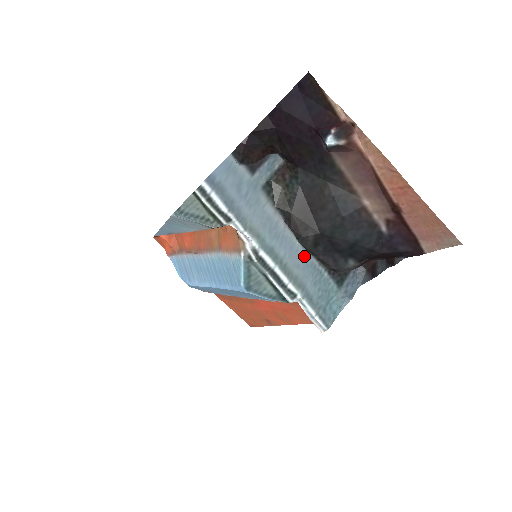
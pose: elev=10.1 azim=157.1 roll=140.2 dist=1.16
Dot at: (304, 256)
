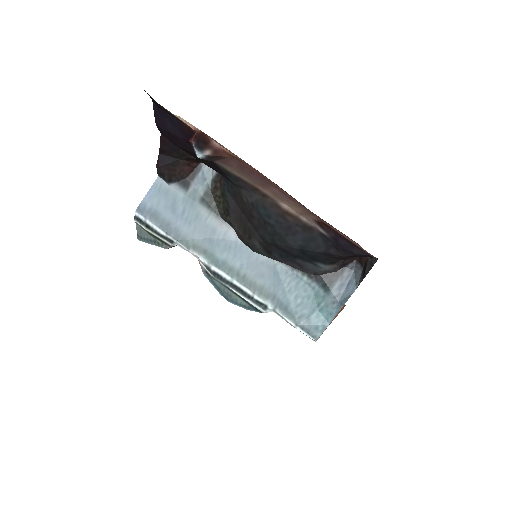
Dot at: (268, 263)
